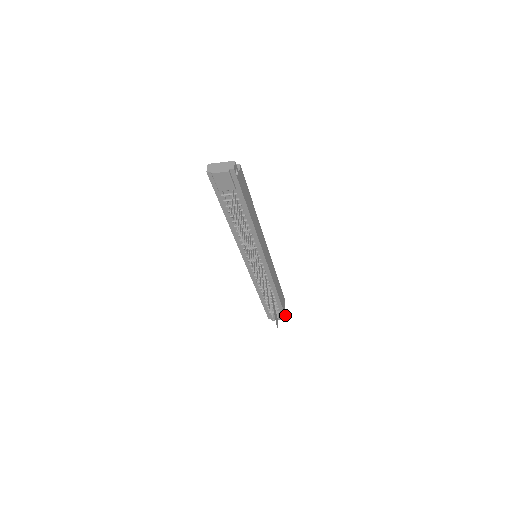
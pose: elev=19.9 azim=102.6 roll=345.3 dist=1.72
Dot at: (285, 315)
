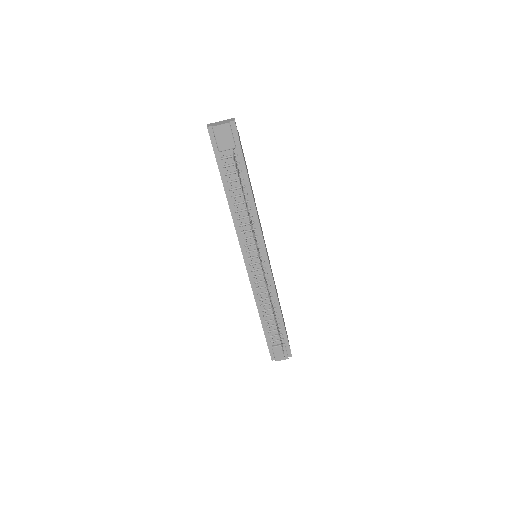
Dot at: (290, 352)
